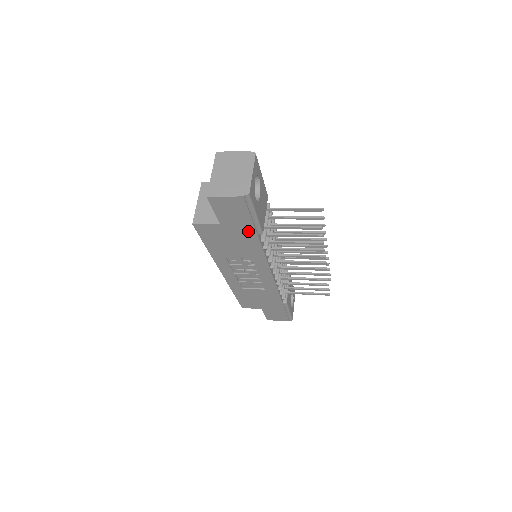
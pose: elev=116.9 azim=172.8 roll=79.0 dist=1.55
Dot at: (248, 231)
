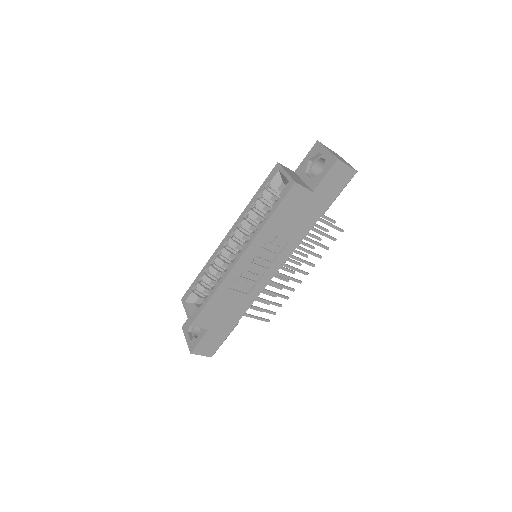
Dot at: (320, 208)
